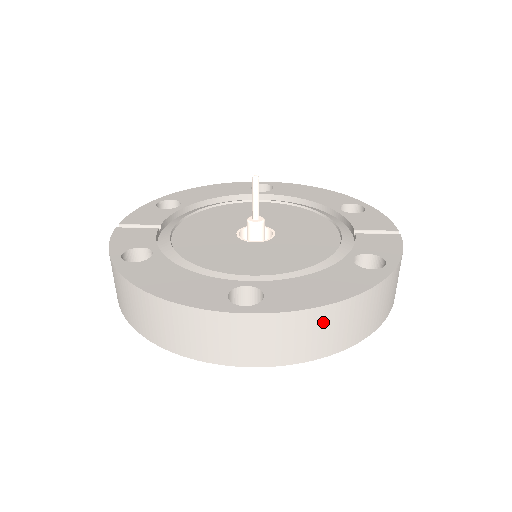
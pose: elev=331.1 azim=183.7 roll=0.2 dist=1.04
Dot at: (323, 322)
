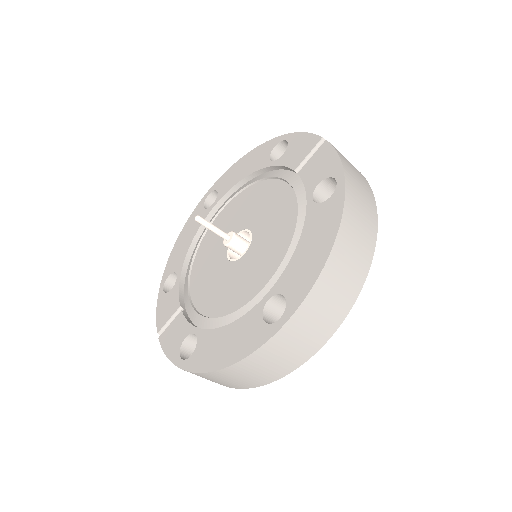
Dot at: (336, 272)
